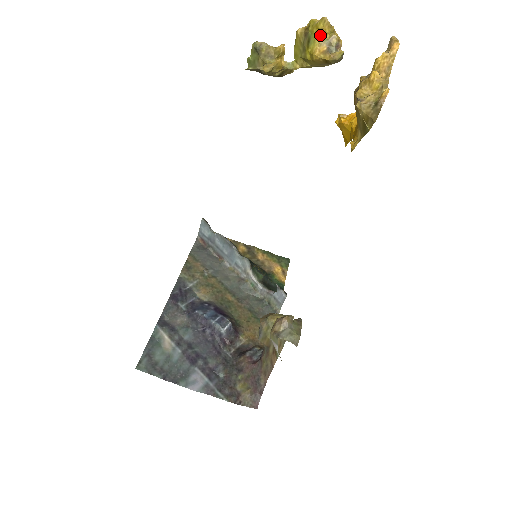
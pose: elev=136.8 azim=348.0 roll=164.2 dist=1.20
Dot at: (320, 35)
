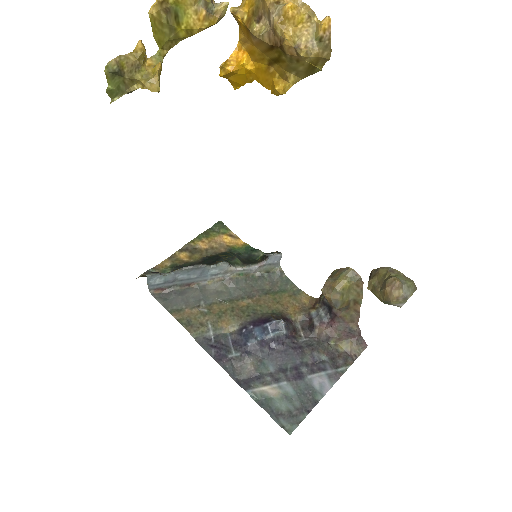
Dot at: (190, 1)
